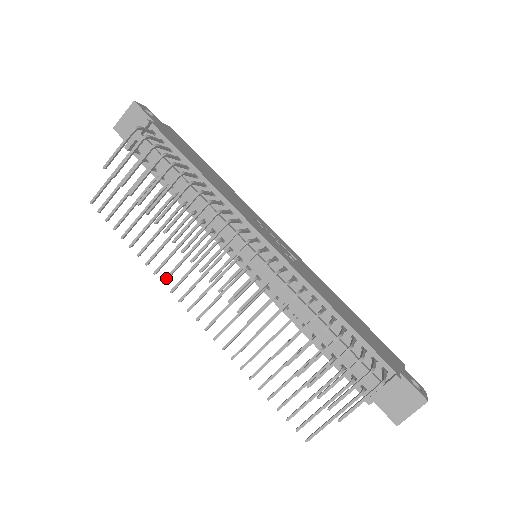
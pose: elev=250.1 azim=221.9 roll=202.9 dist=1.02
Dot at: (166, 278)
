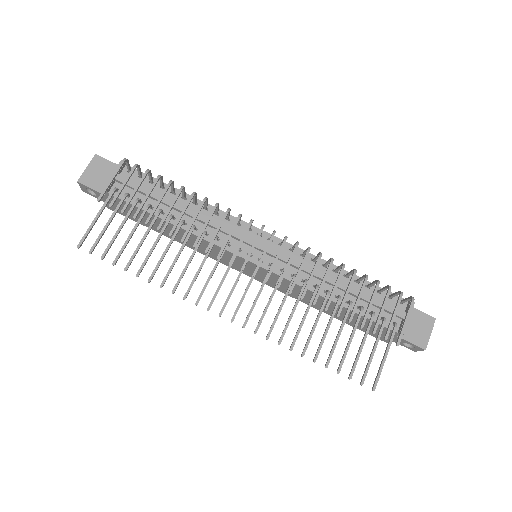
Dot at: (187, 292)
